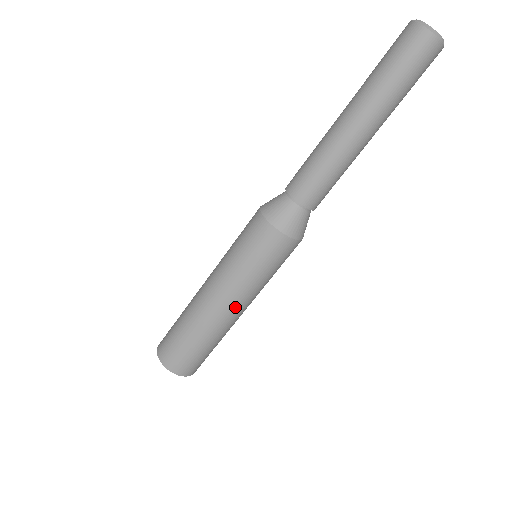
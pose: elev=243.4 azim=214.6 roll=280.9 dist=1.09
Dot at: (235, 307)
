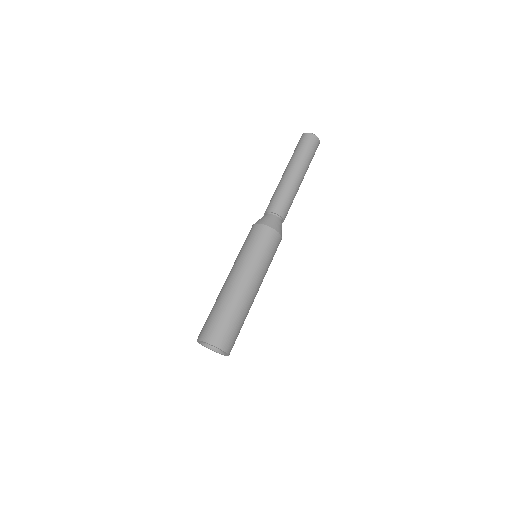
Dot at: (252, 282)
